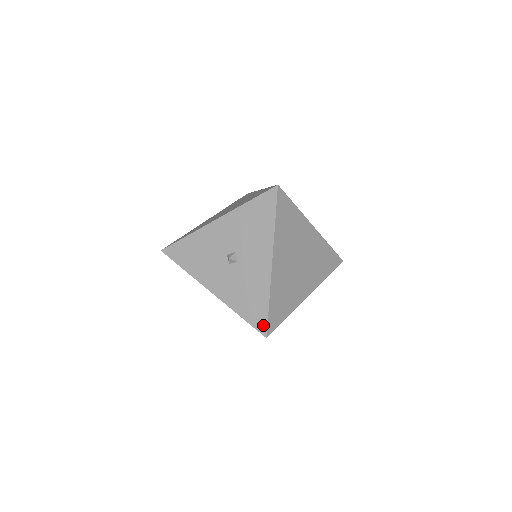
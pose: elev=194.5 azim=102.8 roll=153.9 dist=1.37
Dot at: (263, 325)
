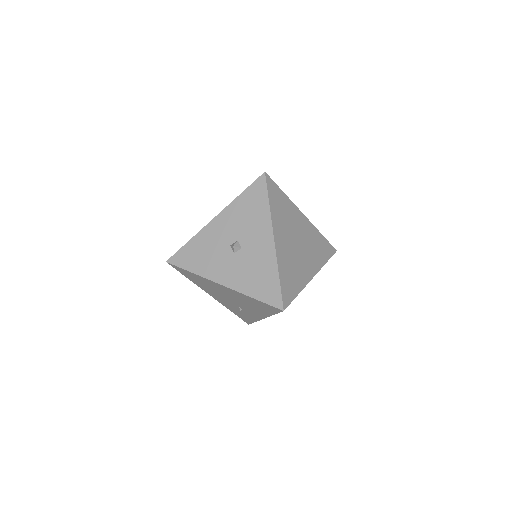
Dot at: (278, 299)
